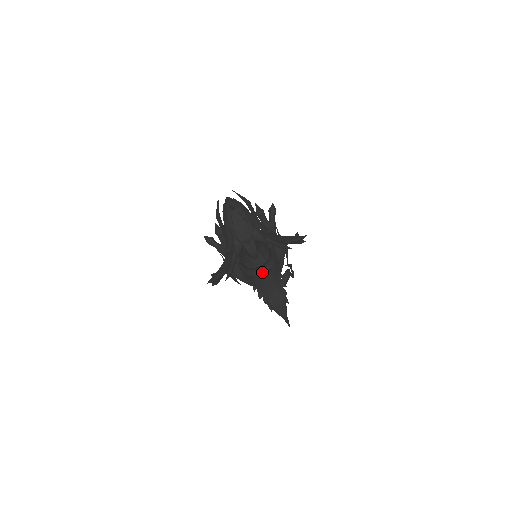
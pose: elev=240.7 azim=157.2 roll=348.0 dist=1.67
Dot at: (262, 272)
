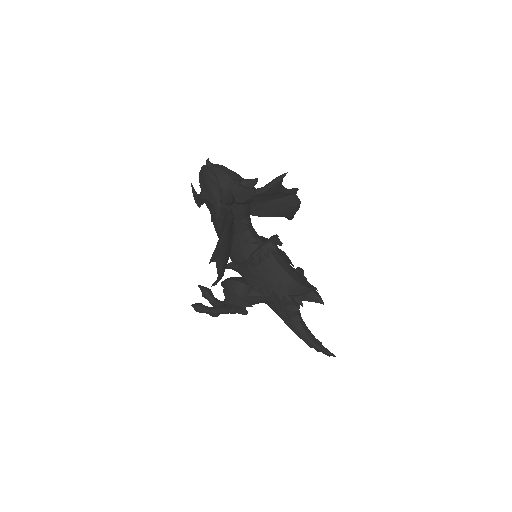
Dot at: (269, 242)
